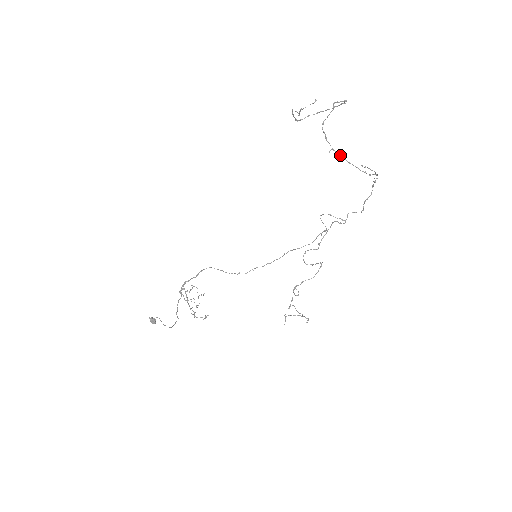
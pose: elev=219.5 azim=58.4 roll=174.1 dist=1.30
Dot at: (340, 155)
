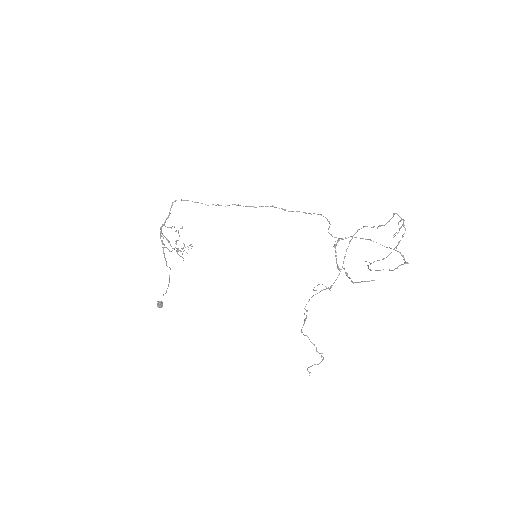
Dot at: occluded
